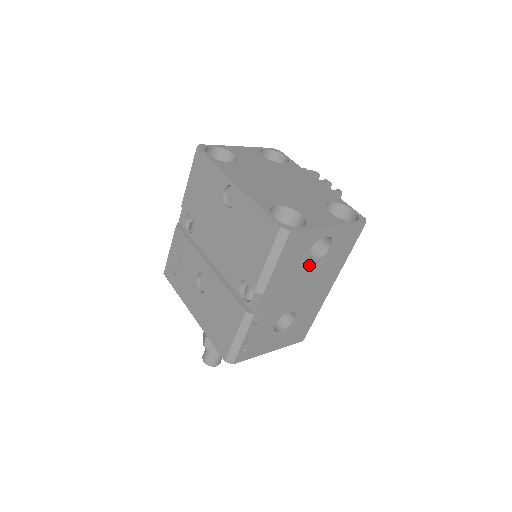
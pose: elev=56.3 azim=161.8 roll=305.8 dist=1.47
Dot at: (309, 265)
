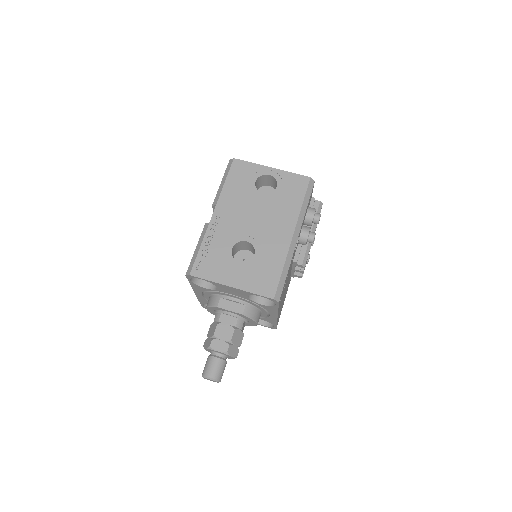
Dot at: (258, 196)
